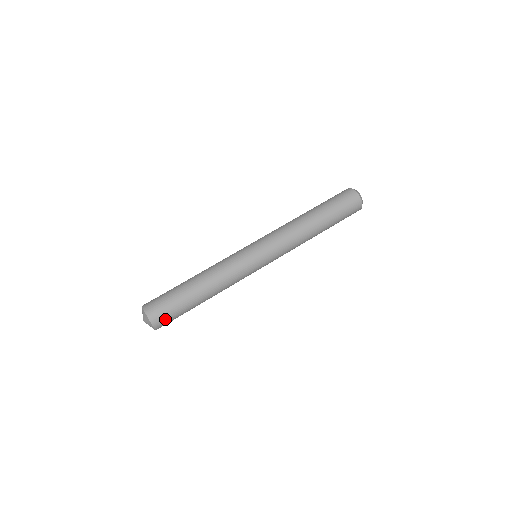
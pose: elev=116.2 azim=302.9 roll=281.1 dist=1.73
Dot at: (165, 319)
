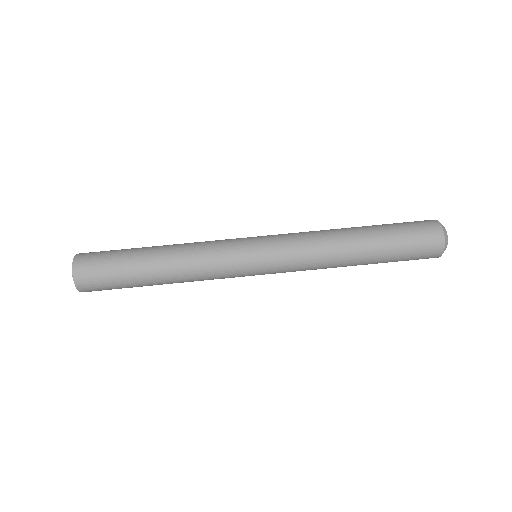
Dot at: (101, 290)
